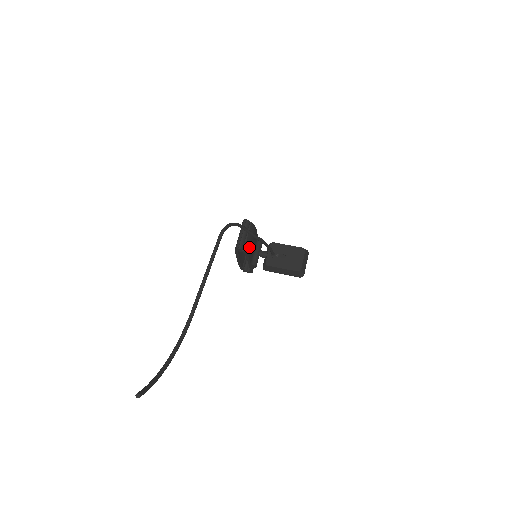
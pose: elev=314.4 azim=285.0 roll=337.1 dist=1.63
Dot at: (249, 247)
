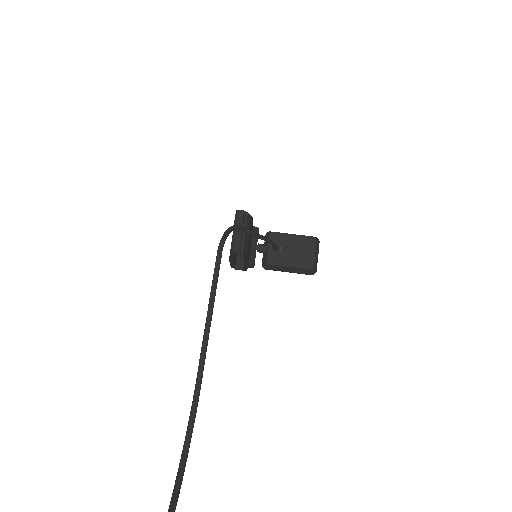
Dot at: (247, 247)
